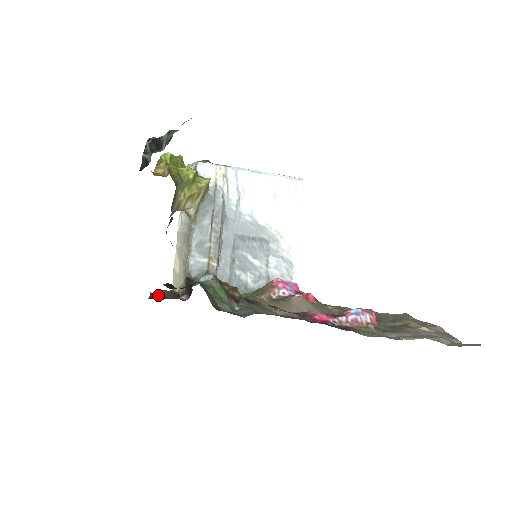
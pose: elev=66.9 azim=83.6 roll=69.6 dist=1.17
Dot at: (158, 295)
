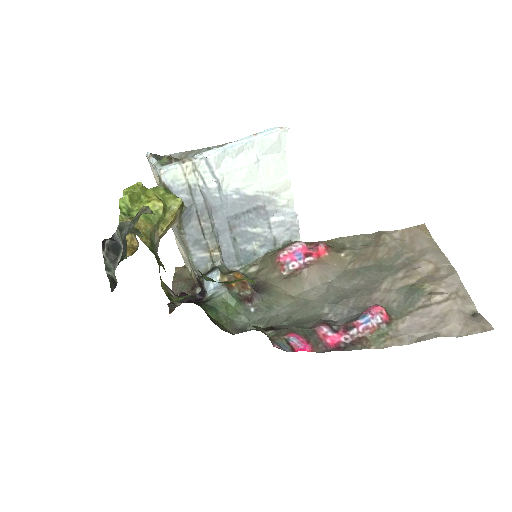
Dot at: occluded
